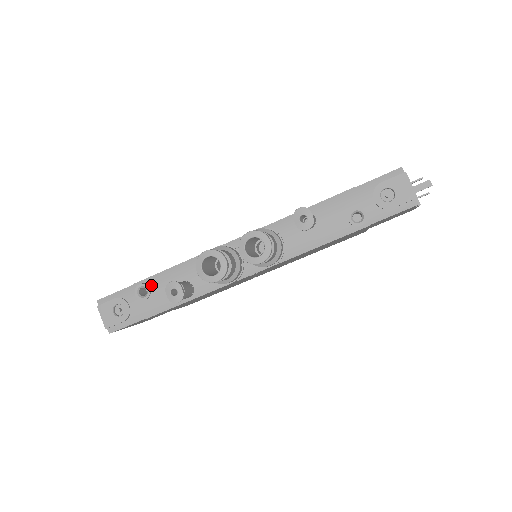
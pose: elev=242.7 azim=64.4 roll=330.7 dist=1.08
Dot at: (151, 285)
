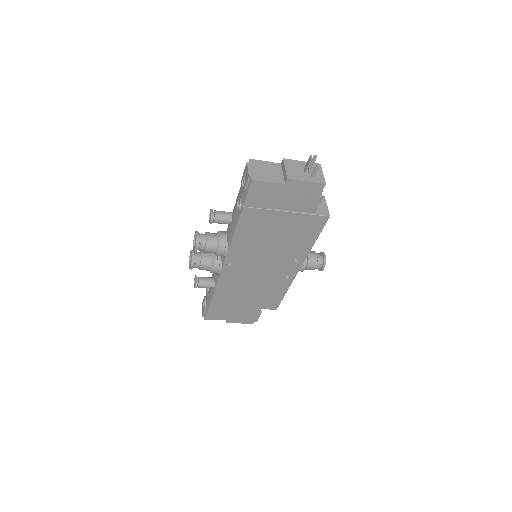
Dot at: occluded
